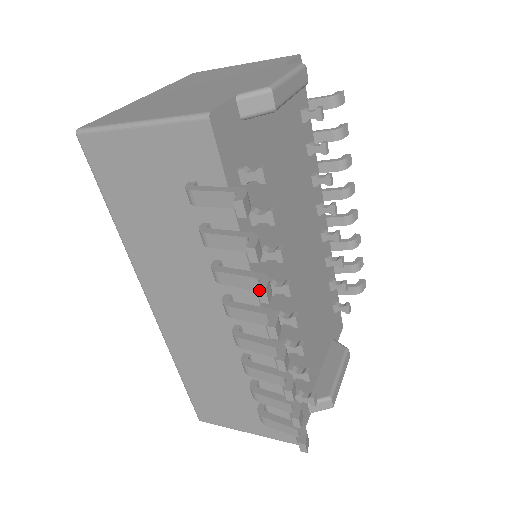
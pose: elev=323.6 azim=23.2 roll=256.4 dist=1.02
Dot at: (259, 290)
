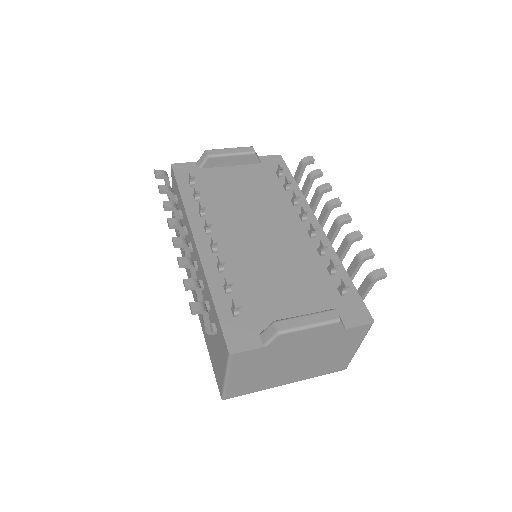
Dot at: (163, 204)
